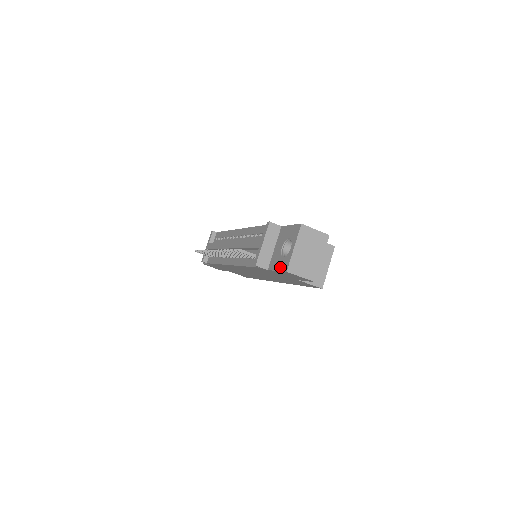
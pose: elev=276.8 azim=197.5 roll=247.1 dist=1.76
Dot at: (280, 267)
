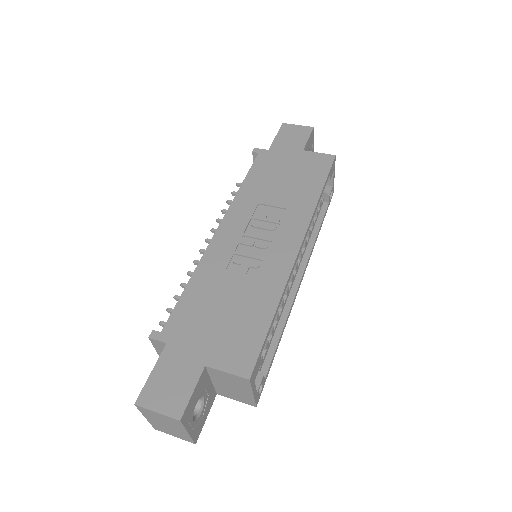
Dot at: occluded
